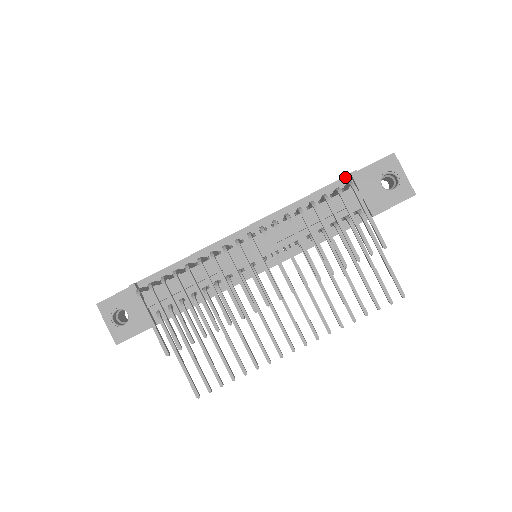
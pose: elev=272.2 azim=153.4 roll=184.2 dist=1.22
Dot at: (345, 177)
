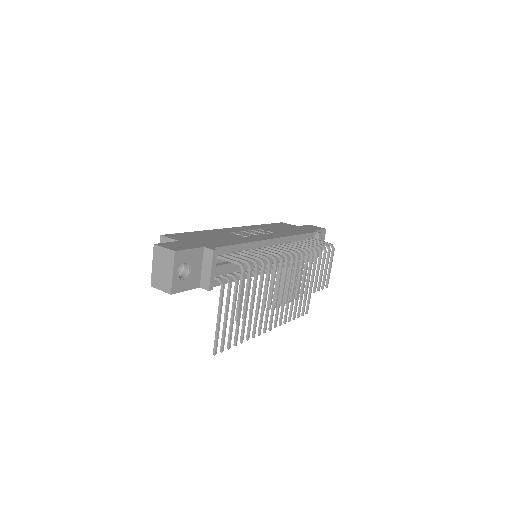
Dot at: (314, 233)
